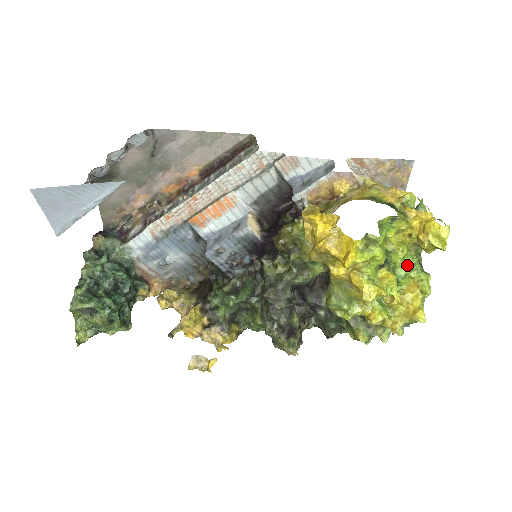
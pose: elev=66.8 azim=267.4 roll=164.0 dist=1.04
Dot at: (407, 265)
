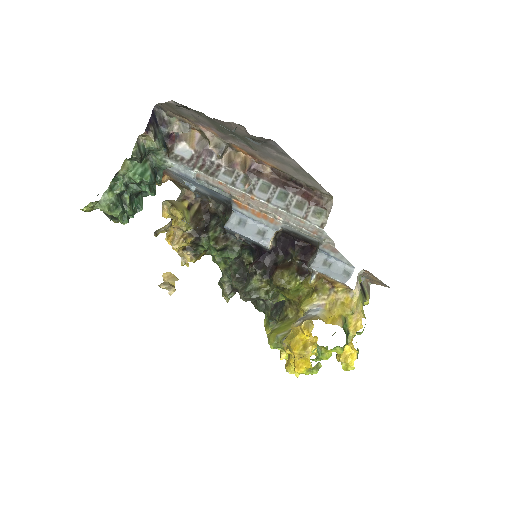
Dot at: (322, 359)
